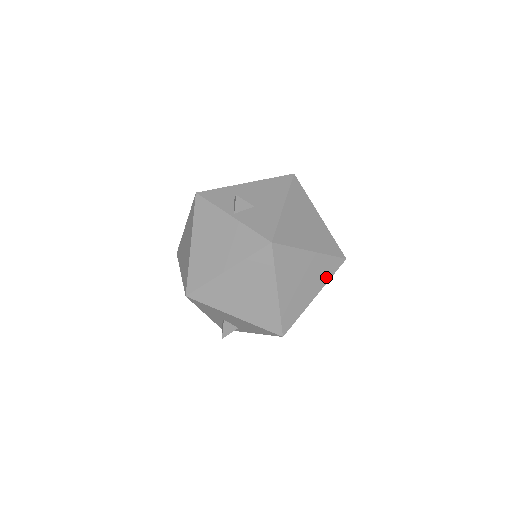
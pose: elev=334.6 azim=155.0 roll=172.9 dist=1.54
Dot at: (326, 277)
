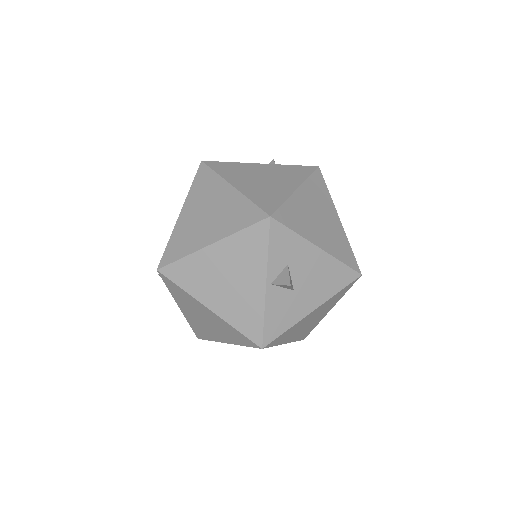
Dot at: occluded
